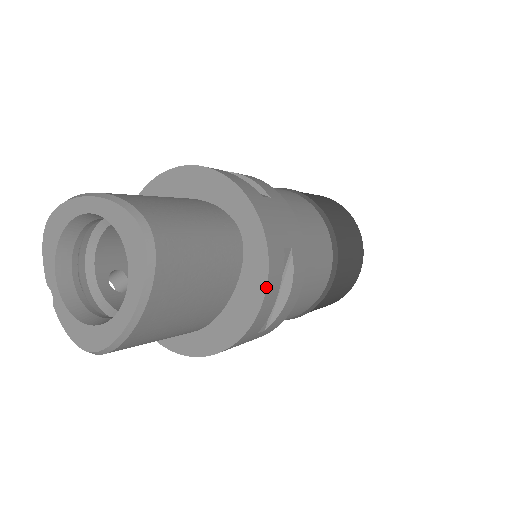
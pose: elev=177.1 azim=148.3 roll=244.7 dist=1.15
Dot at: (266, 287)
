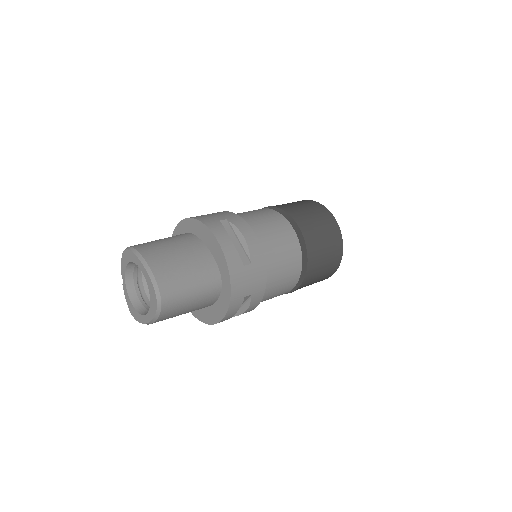
Dot at: (225, 316)
